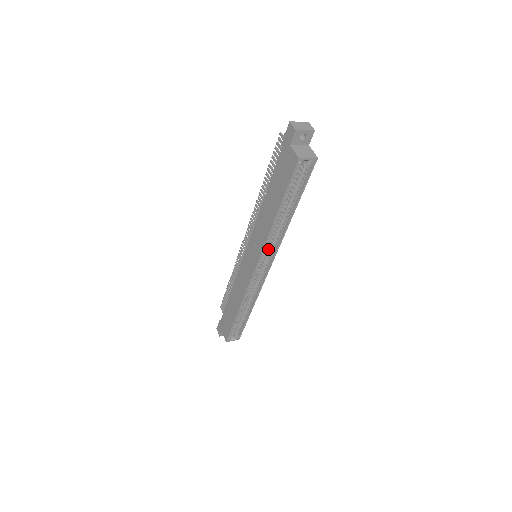
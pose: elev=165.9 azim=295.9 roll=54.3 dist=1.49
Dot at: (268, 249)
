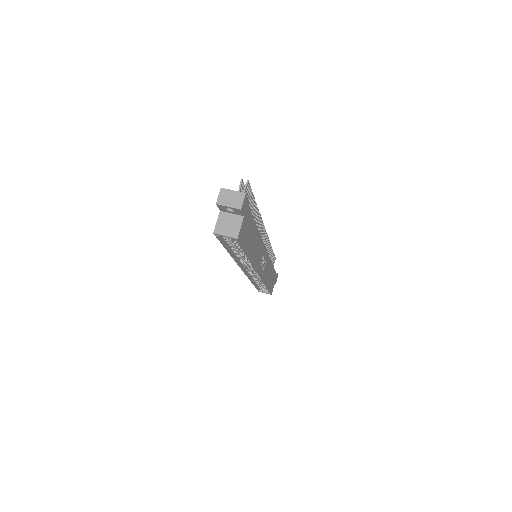
Dot at: occluded
